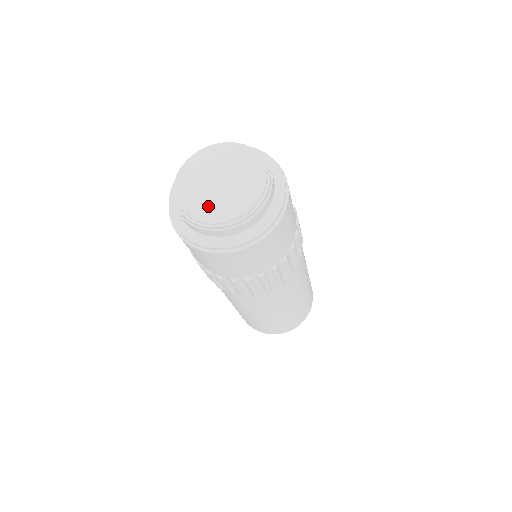
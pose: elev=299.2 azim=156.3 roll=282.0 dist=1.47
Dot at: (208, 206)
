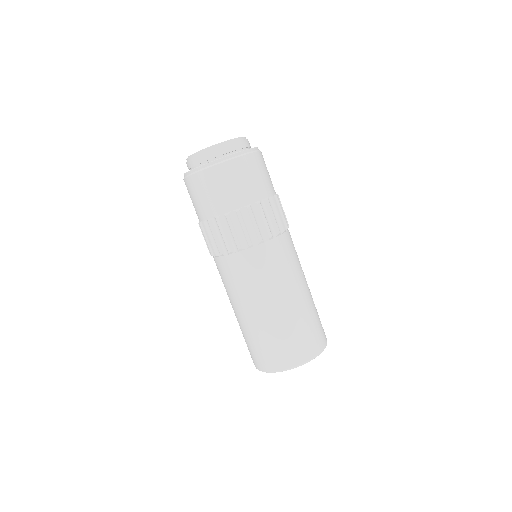
Dot at: occluded
